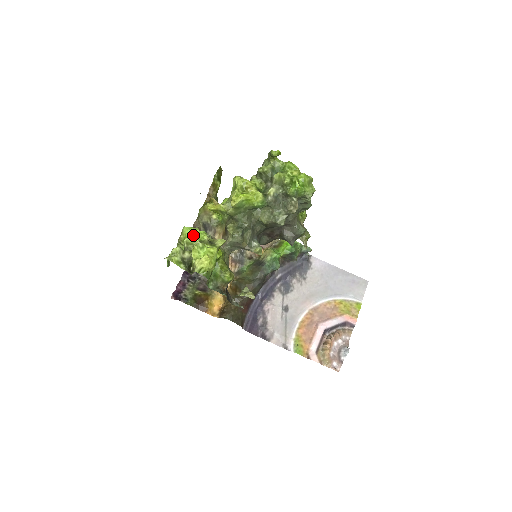
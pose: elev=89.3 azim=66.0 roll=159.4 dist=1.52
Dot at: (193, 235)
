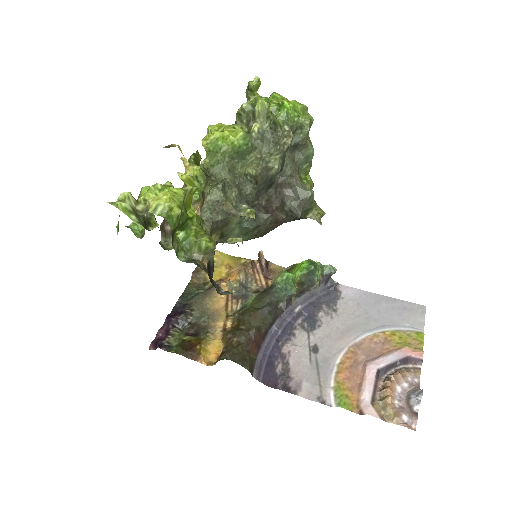
Dot at: occluded
